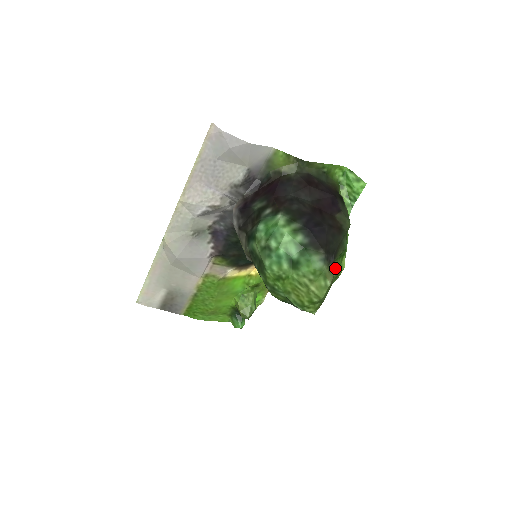
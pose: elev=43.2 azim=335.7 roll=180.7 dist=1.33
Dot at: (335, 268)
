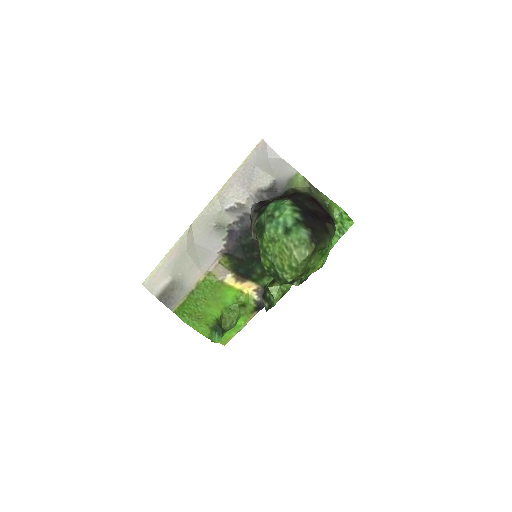
Dot at: (315, 258)
